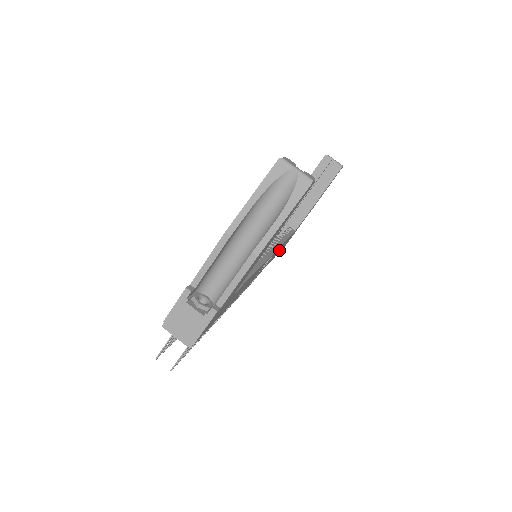
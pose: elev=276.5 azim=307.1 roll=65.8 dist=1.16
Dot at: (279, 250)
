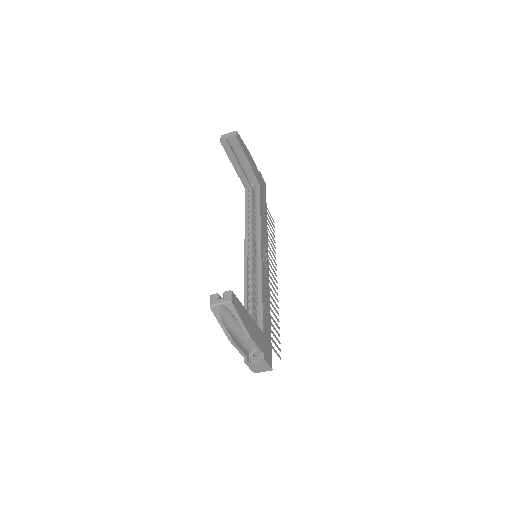
Dot at: (264, 213)
